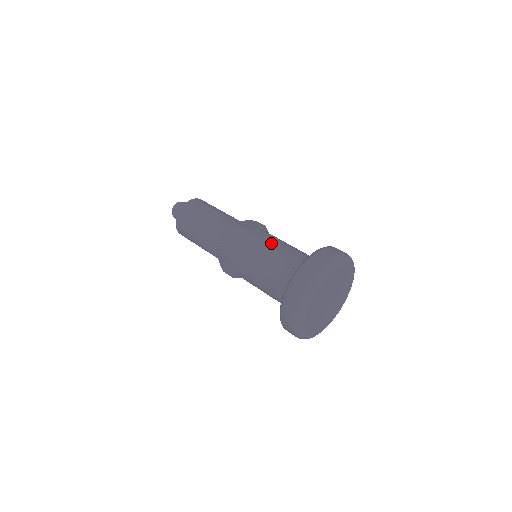
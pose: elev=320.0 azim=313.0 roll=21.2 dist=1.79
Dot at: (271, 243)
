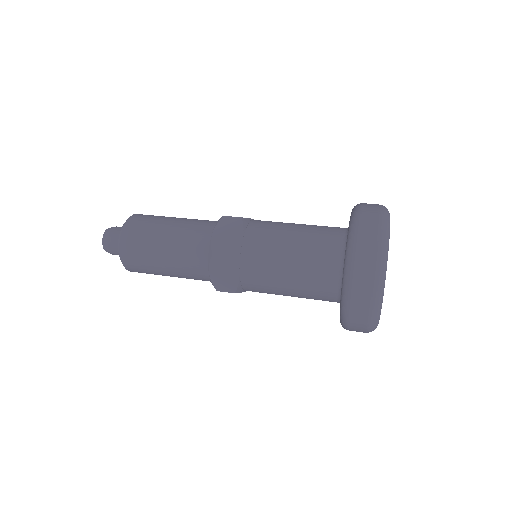
Dot at: occluded
